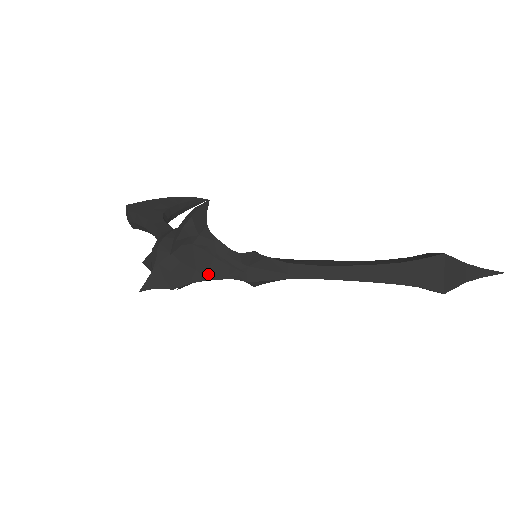
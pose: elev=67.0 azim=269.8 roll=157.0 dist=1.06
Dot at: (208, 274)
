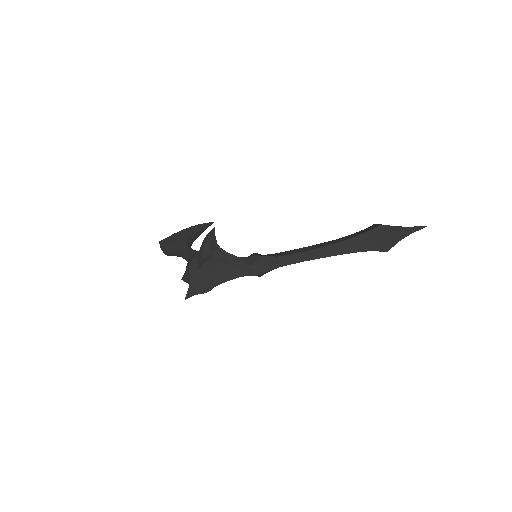
Dot at: (227, 277)
